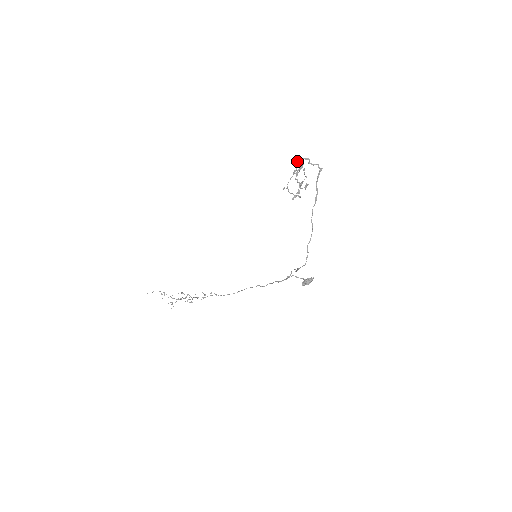
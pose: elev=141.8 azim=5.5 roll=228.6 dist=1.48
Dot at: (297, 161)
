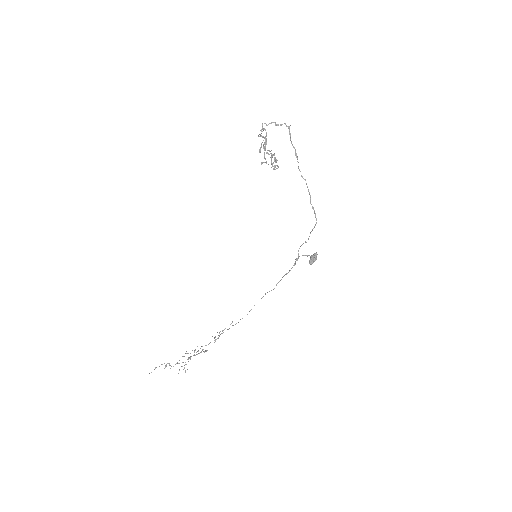
Dot at: occluded
